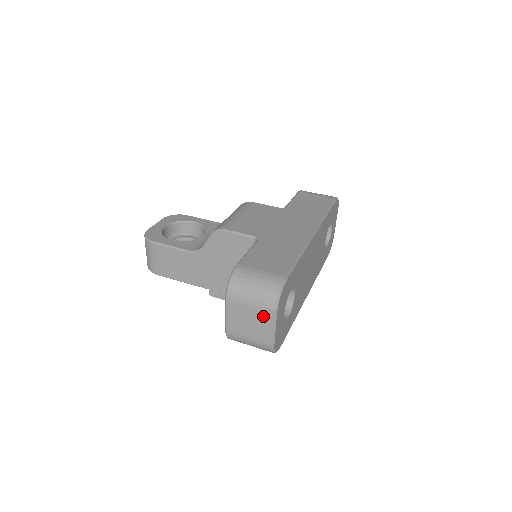
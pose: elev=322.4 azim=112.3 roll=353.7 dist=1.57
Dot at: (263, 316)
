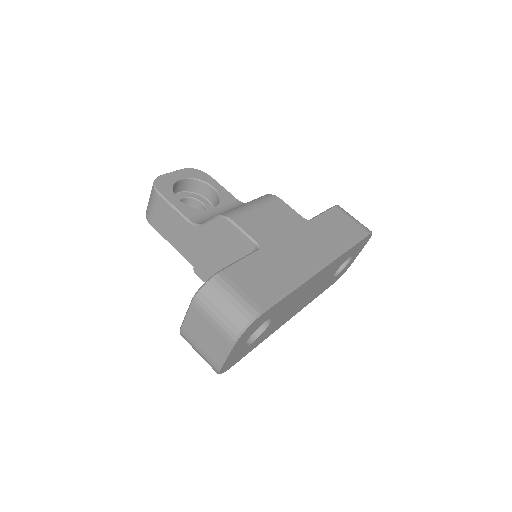
Dot at: (220, 339)
